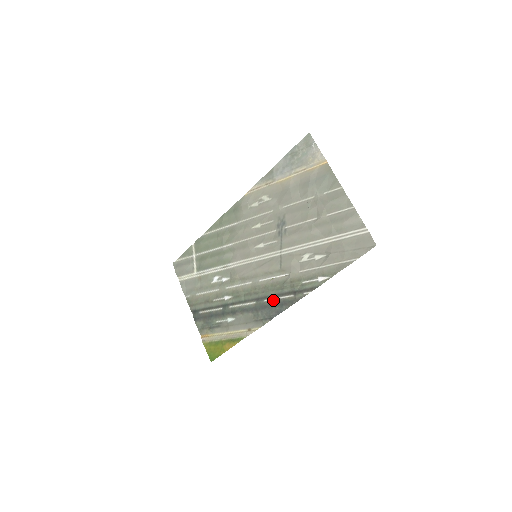
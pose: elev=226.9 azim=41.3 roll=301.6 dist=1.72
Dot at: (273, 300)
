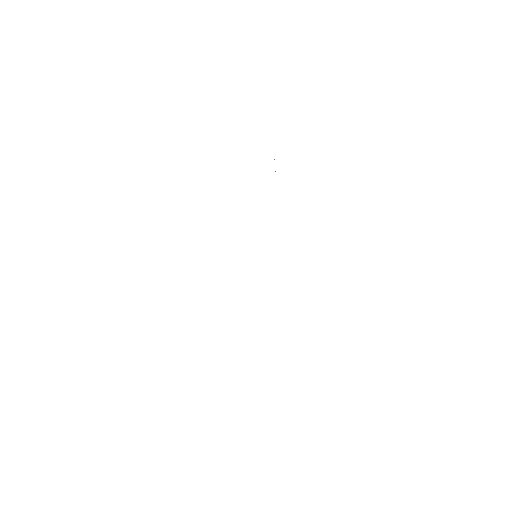
Dot at: occluded
